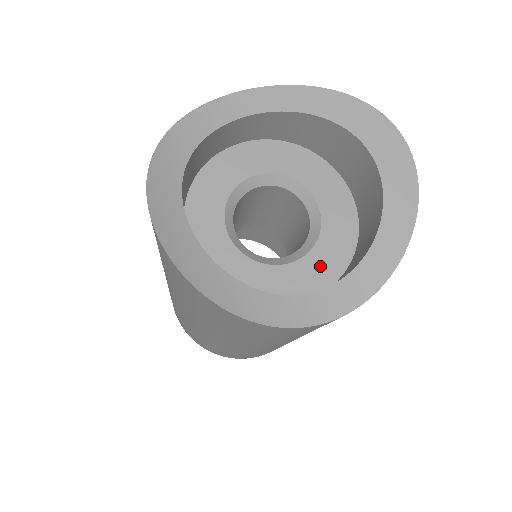
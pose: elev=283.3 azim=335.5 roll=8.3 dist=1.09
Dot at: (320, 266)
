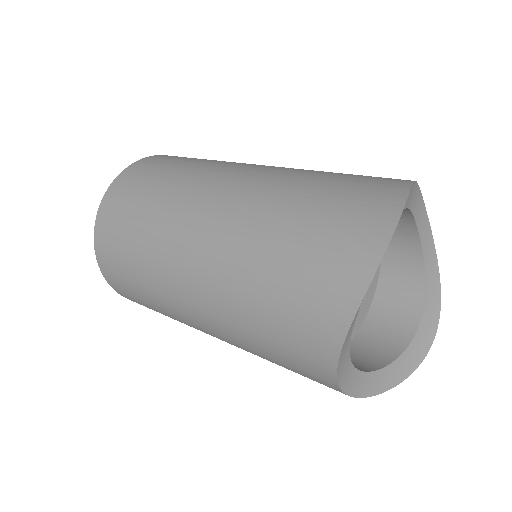
Dot at: occluded
